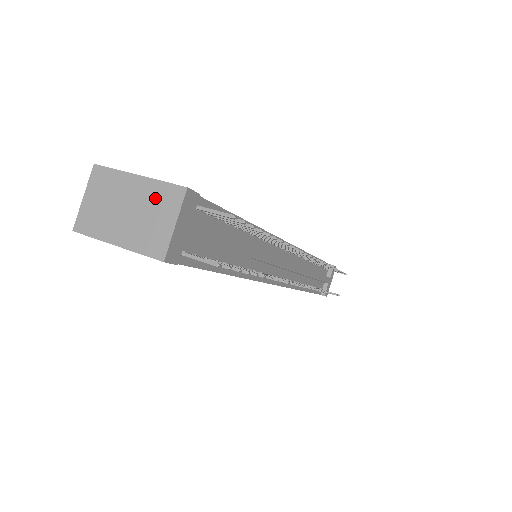
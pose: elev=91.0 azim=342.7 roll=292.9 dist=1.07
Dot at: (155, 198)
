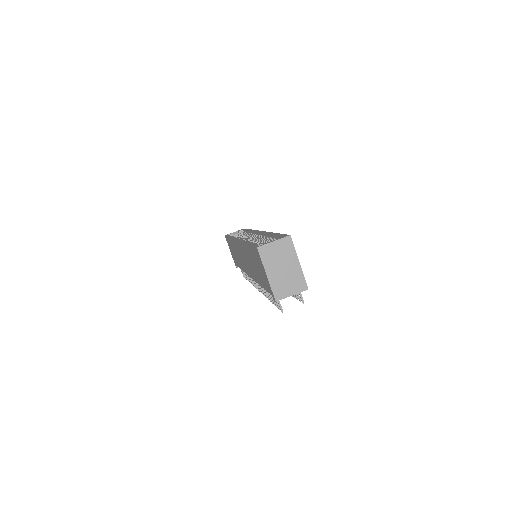
Dot at: (296, 278)
